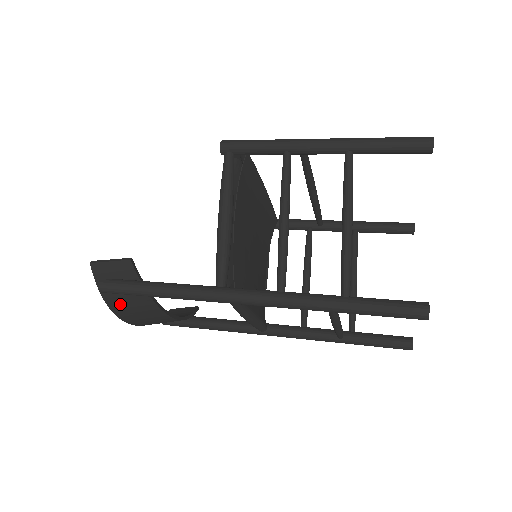
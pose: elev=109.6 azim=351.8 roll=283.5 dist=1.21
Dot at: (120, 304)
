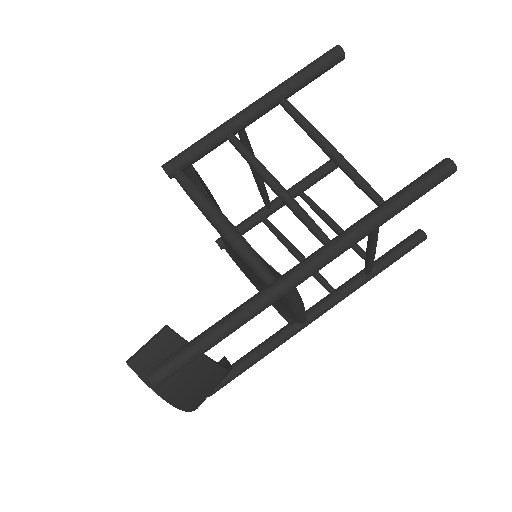
Dot at: (178, 389)
